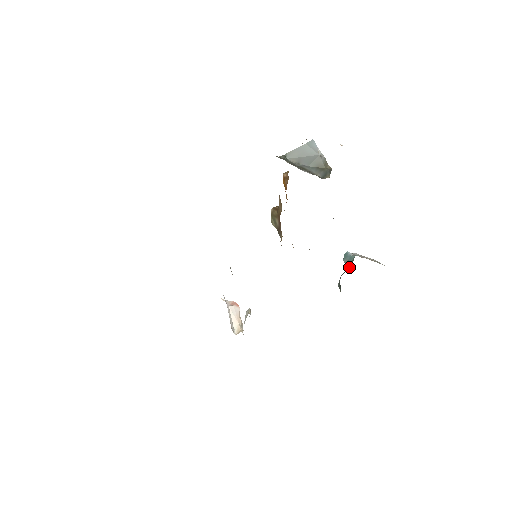
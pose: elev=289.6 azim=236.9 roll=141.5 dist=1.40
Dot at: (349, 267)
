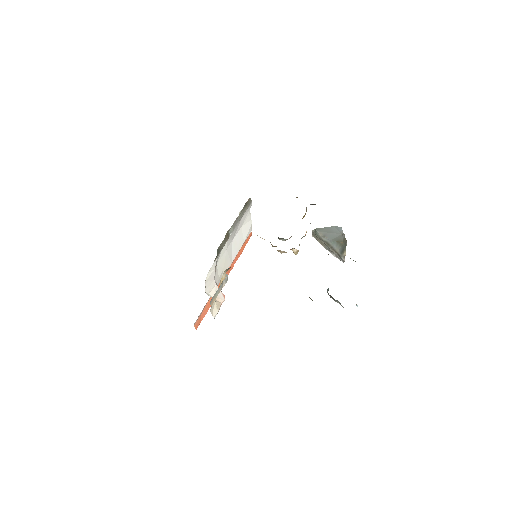
Dot at: (328, 290)
